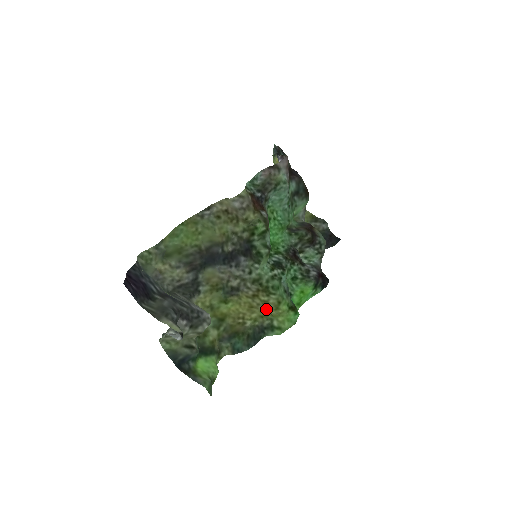
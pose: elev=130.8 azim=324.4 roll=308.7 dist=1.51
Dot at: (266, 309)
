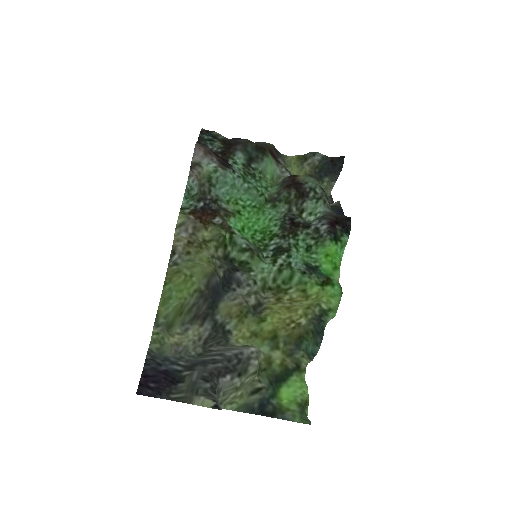
Dot at: (300, 303)
